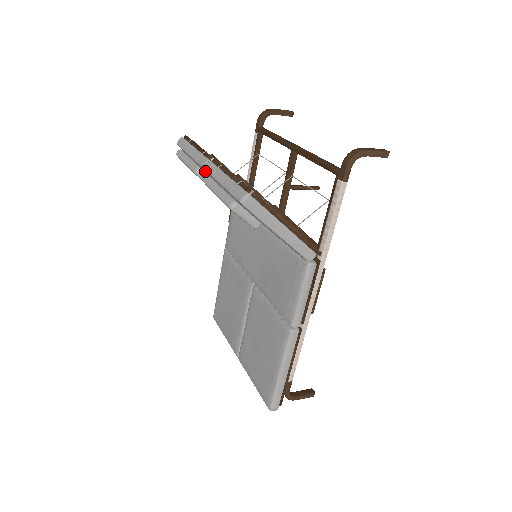
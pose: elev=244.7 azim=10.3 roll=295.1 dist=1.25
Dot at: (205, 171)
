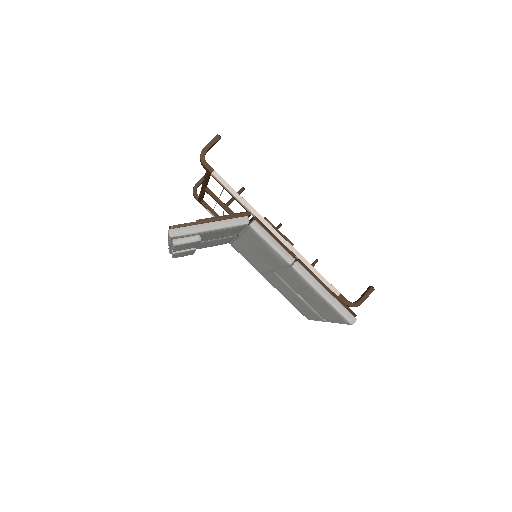
Dot at: occluded
